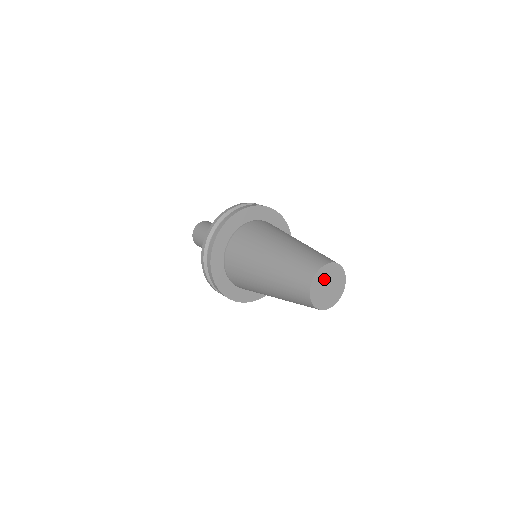
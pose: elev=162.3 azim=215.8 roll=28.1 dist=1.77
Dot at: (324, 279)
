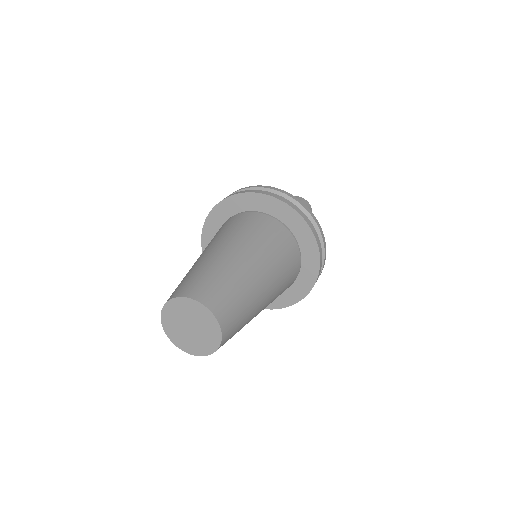
Dot at: (195, 316)
